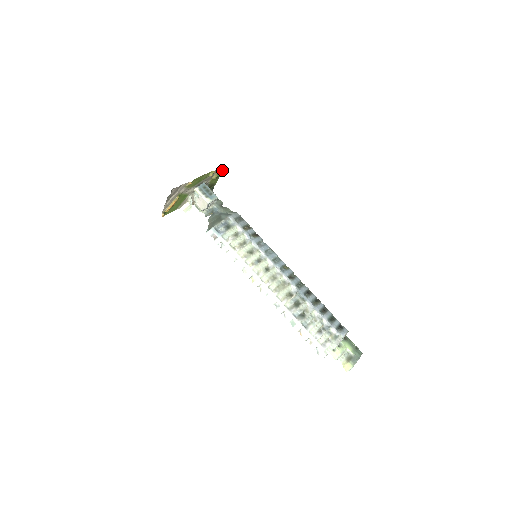
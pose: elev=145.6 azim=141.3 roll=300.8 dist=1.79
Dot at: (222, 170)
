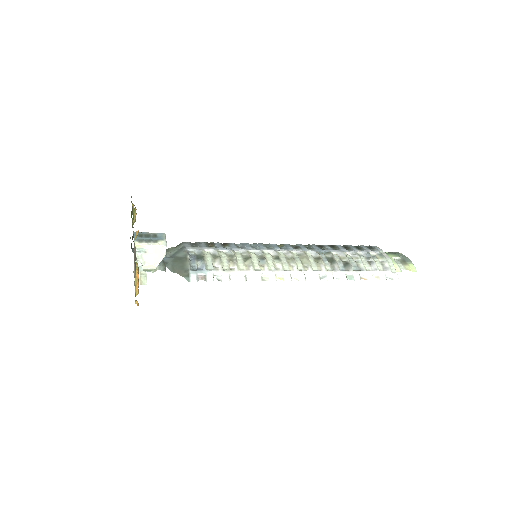
Dot at: occluded
